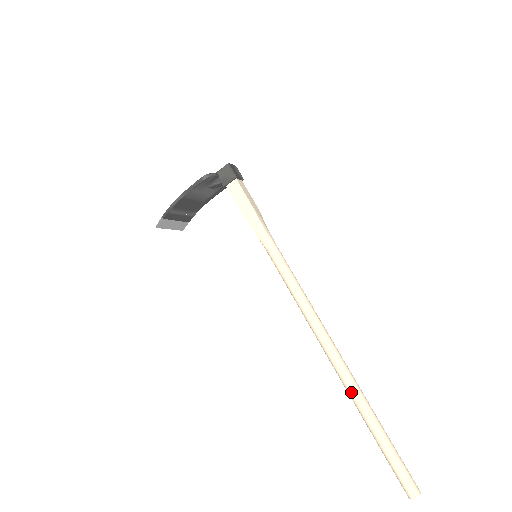
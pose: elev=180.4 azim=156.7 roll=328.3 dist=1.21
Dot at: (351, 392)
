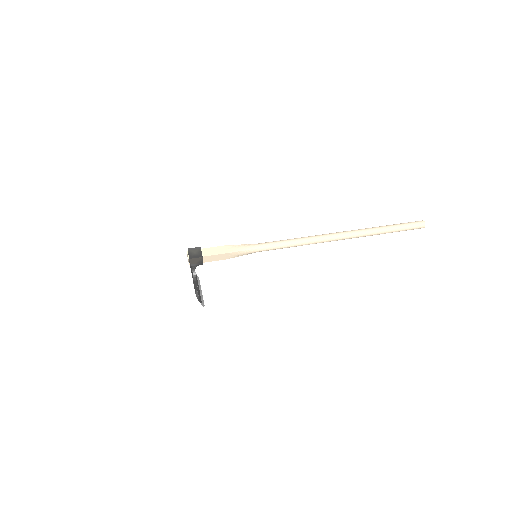
Dot at: occluded
